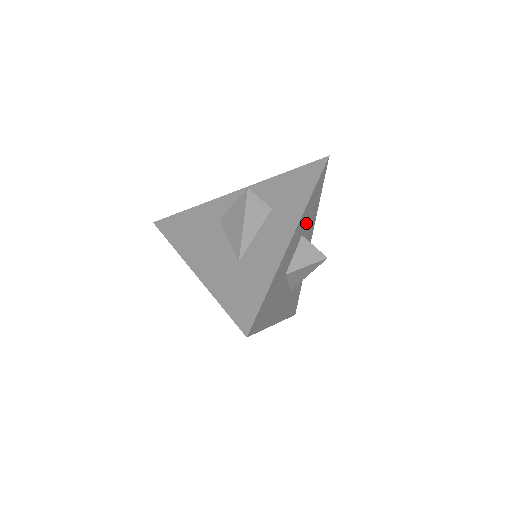
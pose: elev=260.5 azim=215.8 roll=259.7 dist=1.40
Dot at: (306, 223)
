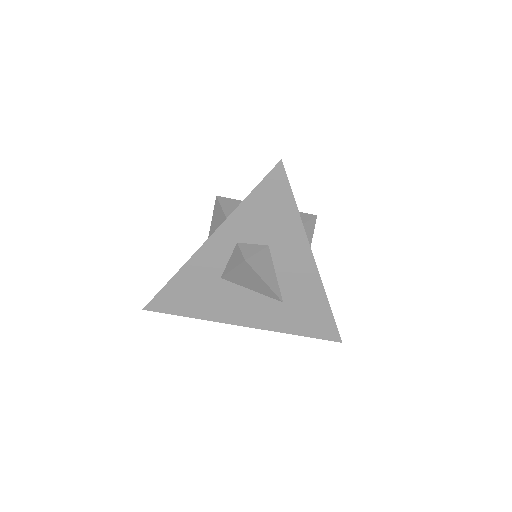
Dot at: occluded
